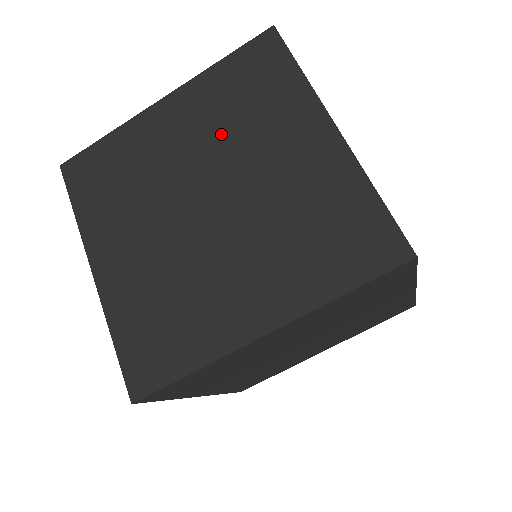
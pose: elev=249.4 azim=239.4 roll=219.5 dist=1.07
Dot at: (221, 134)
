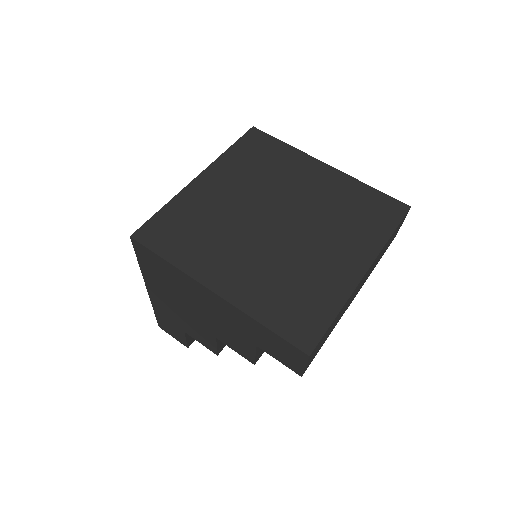
Dot at: occluded
